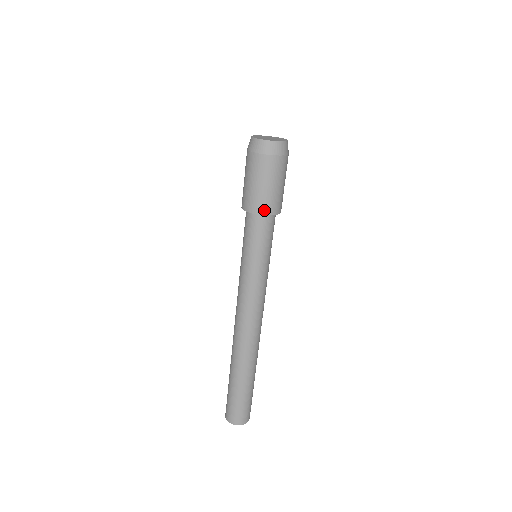
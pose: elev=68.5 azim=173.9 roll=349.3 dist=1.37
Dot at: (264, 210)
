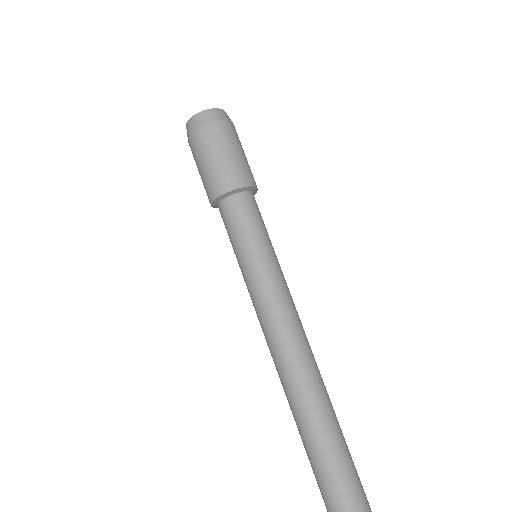
Dot at: (246, 181)
